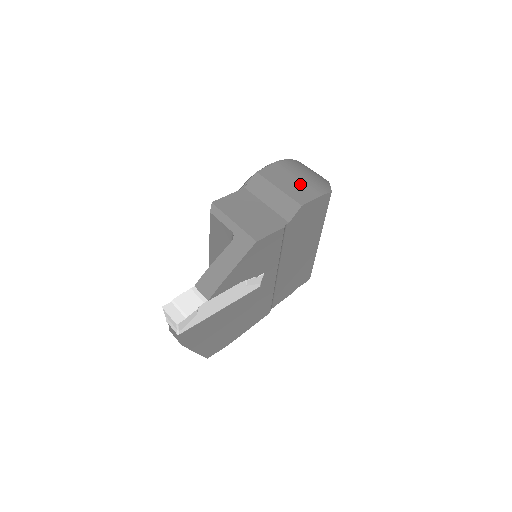
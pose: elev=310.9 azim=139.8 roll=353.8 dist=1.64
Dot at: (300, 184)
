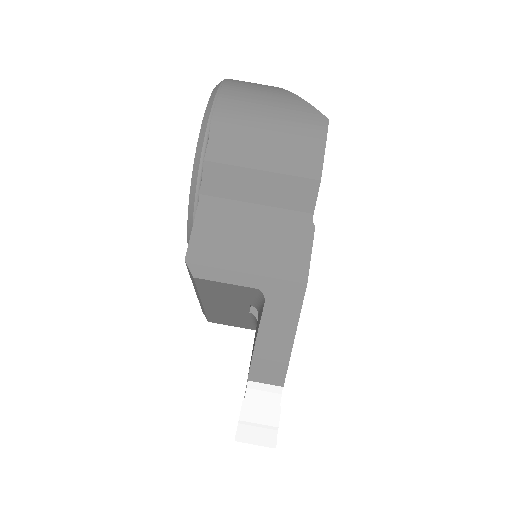
Dot at: (282, 138)
